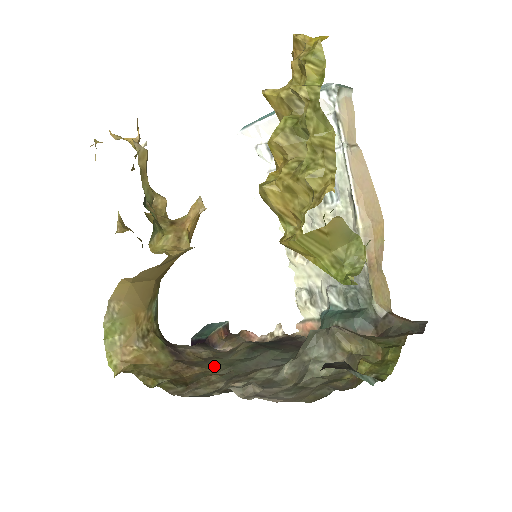
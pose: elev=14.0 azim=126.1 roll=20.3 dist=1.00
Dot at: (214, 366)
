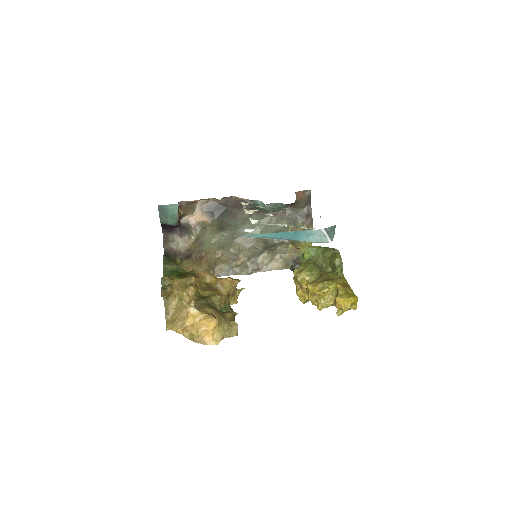
Dot at: (210, 247)
